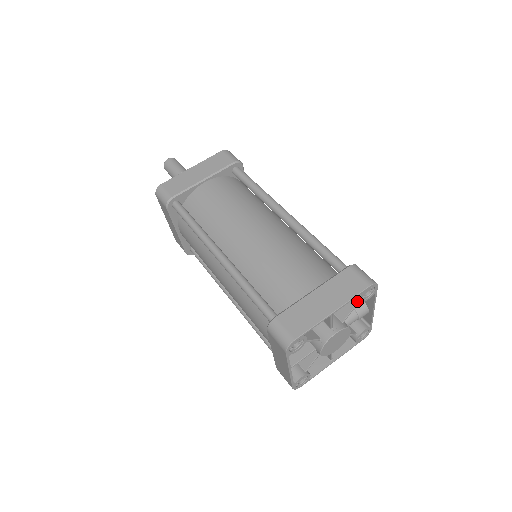
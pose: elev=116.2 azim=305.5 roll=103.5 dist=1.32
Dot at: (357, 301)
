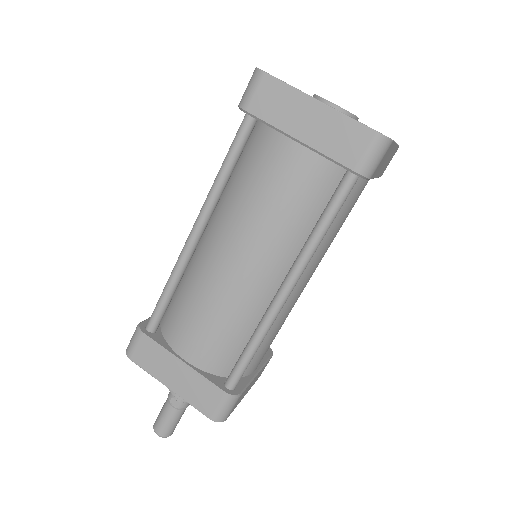
Dot at: occluded
